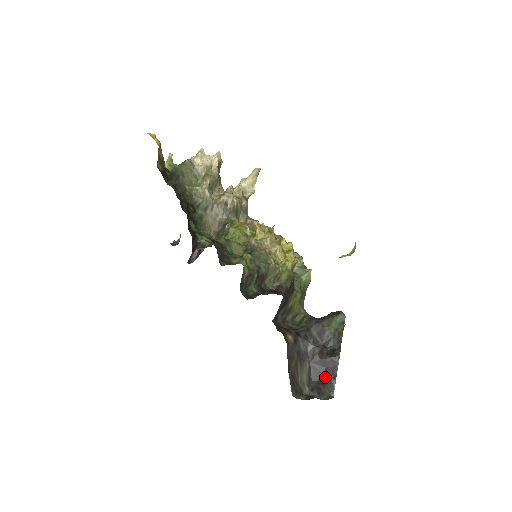
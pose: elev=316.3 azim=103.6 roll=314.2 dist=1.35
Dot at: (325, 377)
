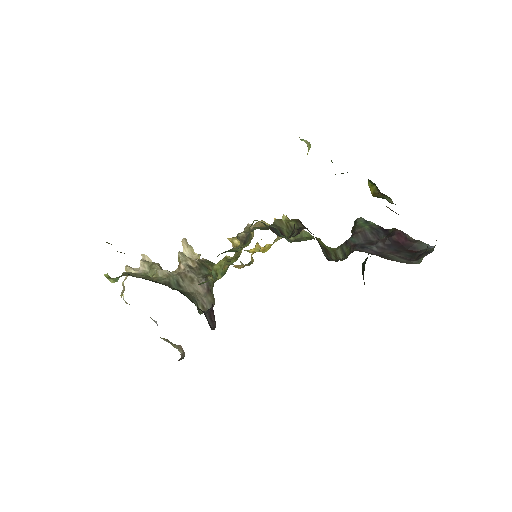
Dot at: (411, 249)
